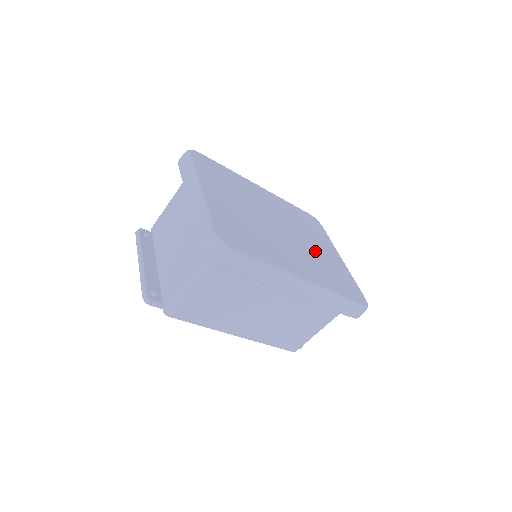
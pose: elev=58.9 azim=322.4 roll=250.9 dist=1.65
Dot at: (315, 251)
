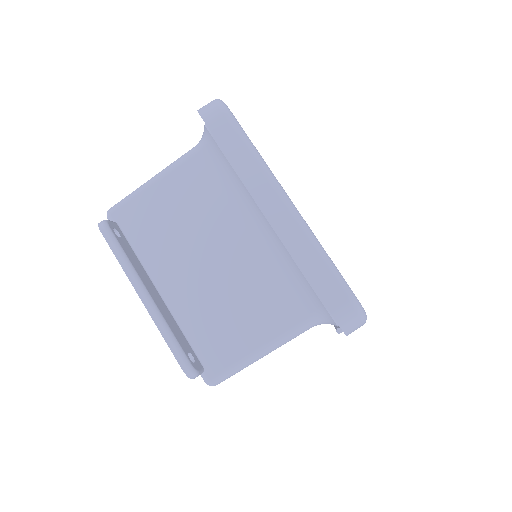
Dot at: occluded
